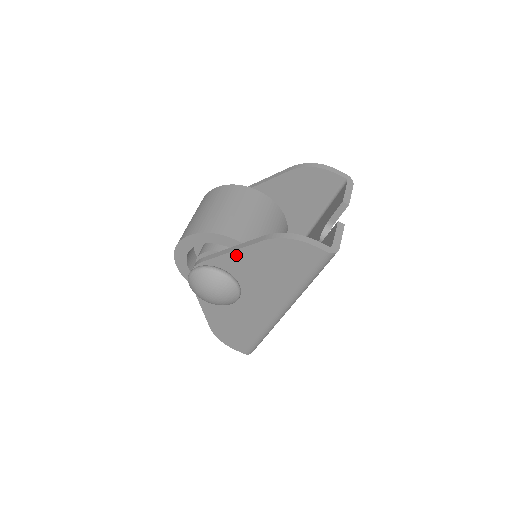
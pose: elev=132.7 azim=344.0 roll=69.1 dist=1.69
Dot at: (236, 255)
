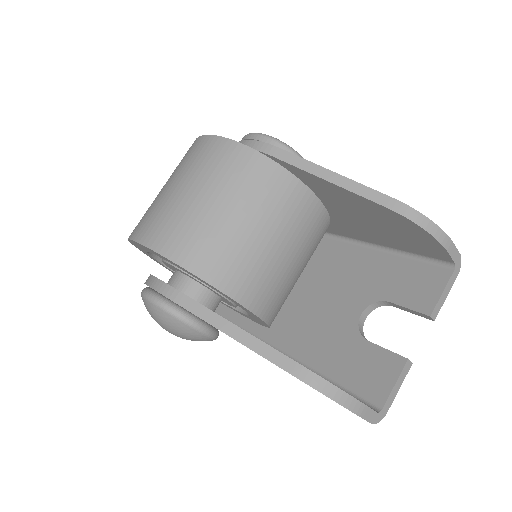
Dot at: (238, 341)
